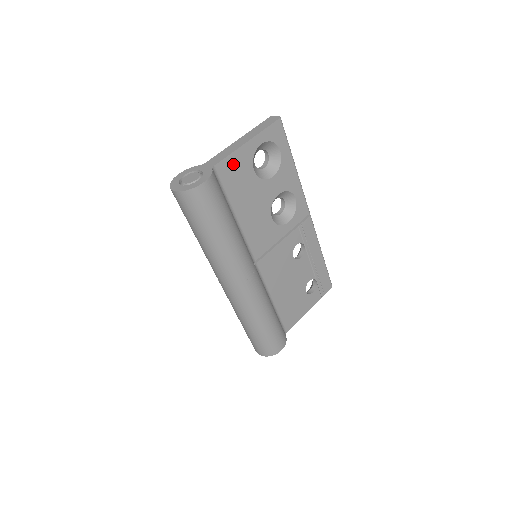
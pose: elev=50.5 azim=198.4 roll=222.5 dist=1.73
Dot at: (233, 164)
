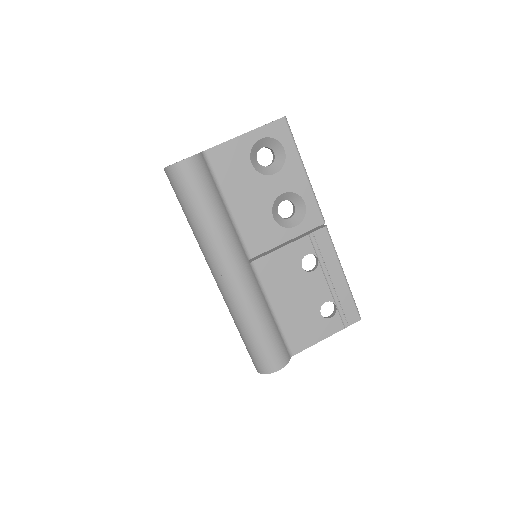
Dot at: (227, 153)
